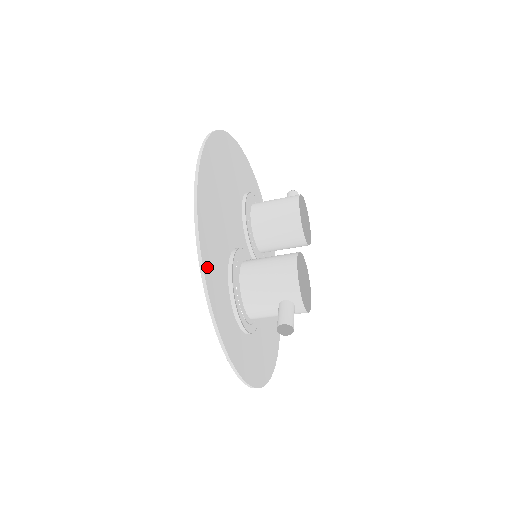
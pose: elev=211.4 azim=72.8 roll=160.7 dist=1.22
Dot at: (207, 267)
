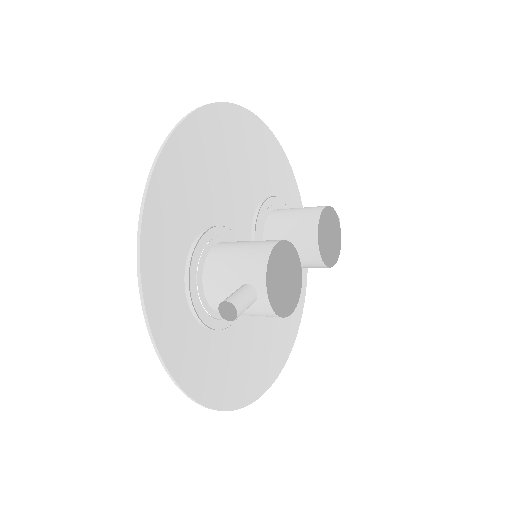
Dot at: (155, 202)
